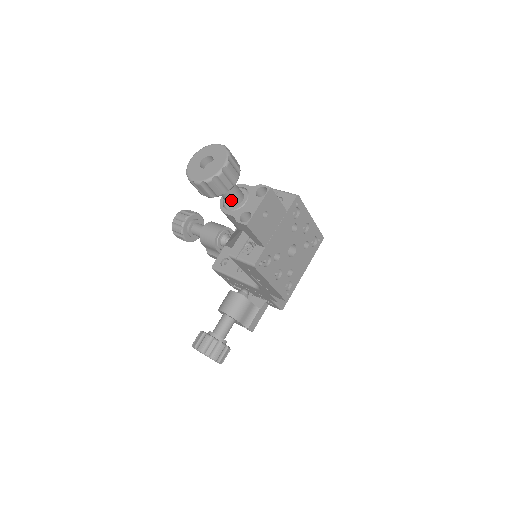
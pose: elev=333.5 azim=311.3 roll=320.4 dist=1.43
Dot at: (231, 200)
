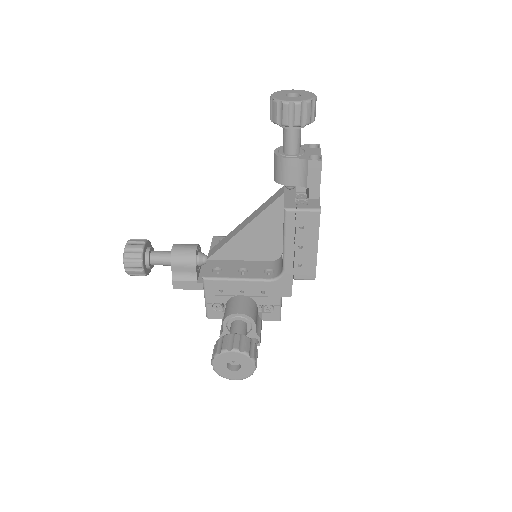
Dot at: (297, 145)
